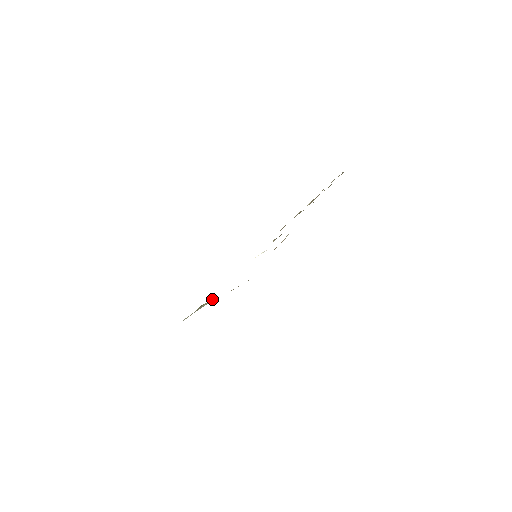
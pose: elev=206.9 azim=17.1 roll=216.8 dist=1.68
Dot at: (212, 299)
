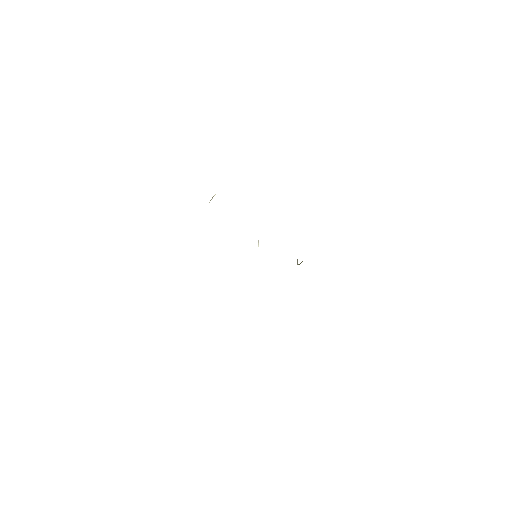
Dot at: (297, 259)
